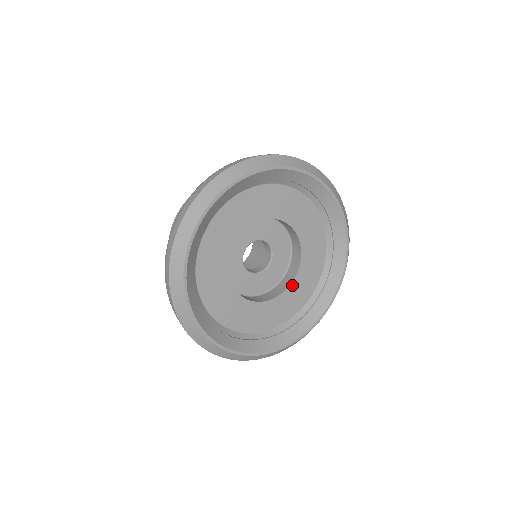
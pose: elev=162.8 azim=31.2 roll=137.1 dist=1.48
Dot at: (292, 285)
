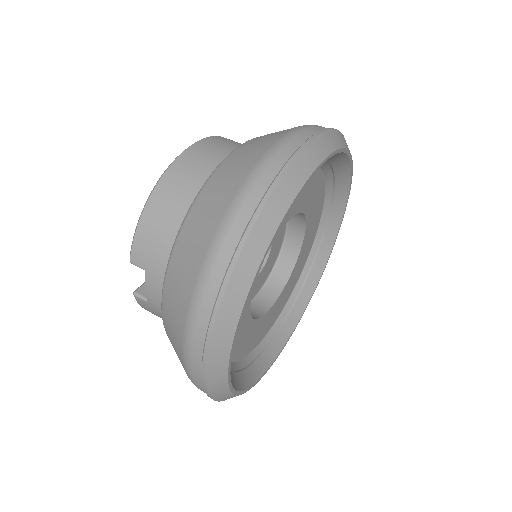
Dot at: (271, 309)
